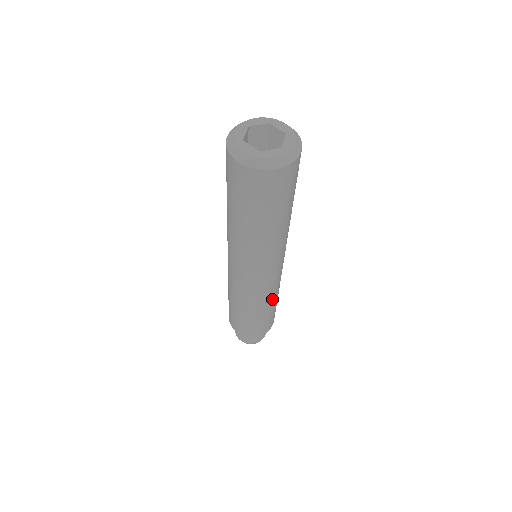
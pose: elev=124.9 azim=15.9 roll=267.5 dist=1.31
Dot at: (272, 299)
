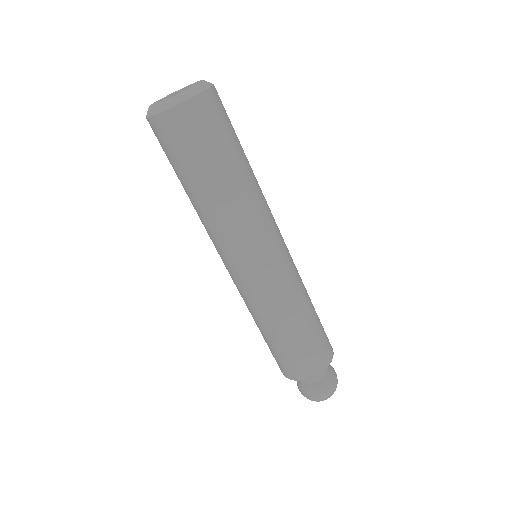
Dot at: (303, 300)
